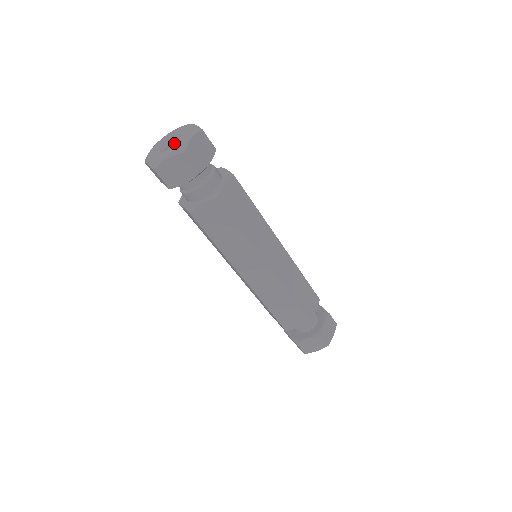
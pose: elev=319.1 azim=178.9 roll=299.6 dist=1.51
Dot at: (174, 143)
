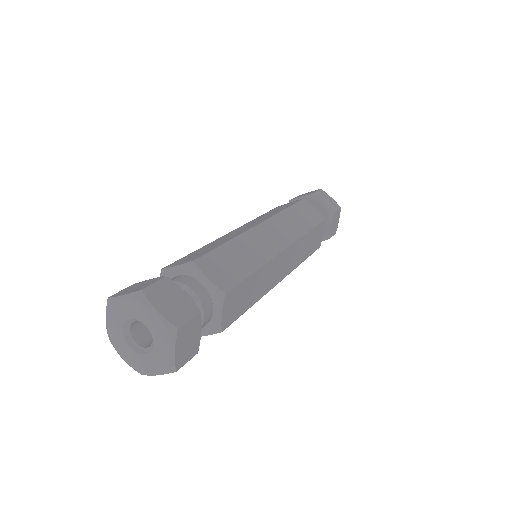
Dot at: (132, 329)
